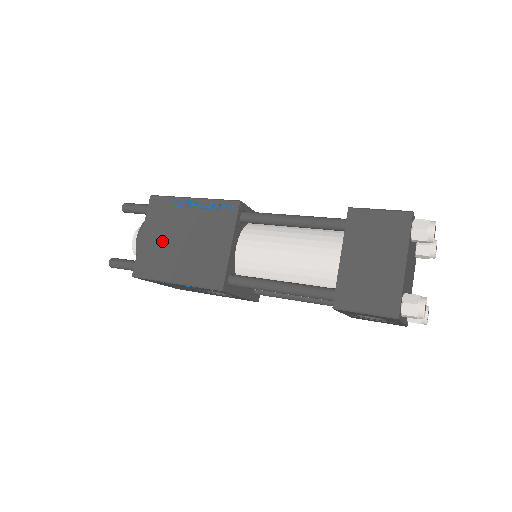
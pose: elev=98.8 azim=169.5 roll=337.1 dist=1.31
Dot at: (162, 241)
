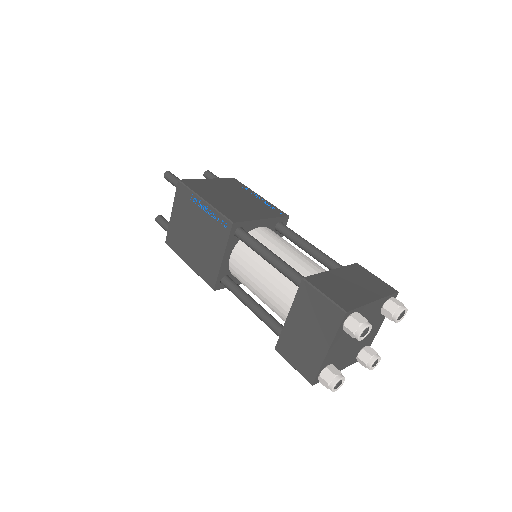
Dot at: (183, 226)
